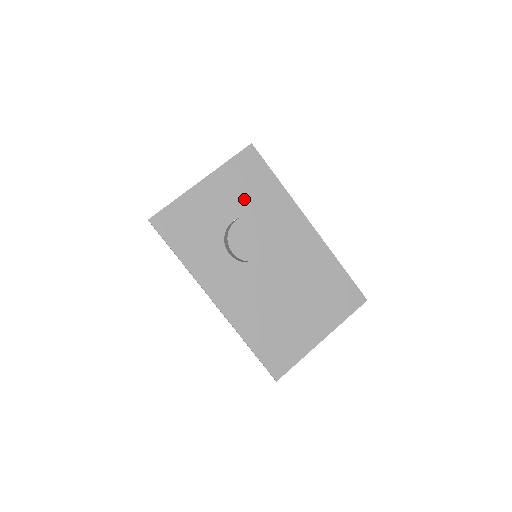
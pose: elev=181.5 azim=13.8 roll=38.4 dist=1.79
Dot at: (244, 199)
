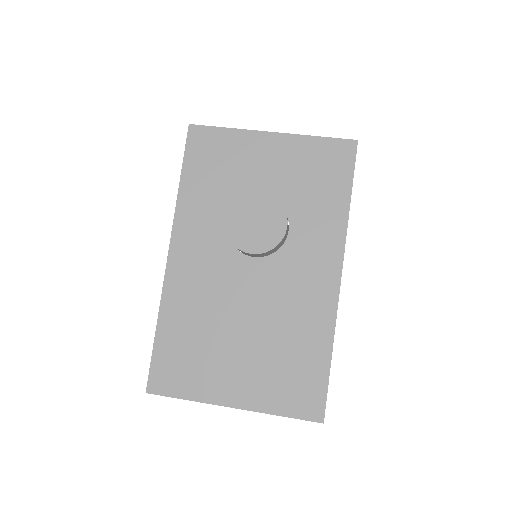
Dot at: (295, 186)
